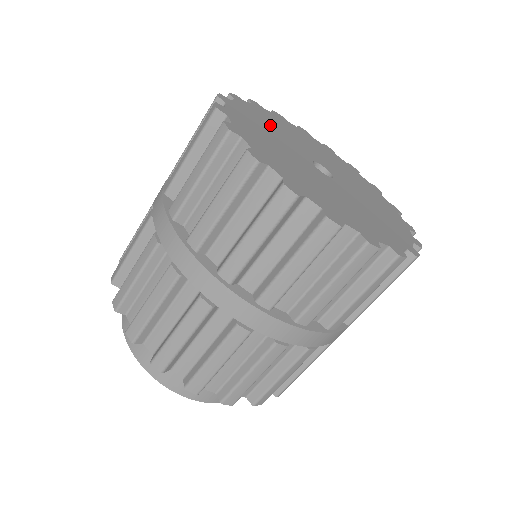
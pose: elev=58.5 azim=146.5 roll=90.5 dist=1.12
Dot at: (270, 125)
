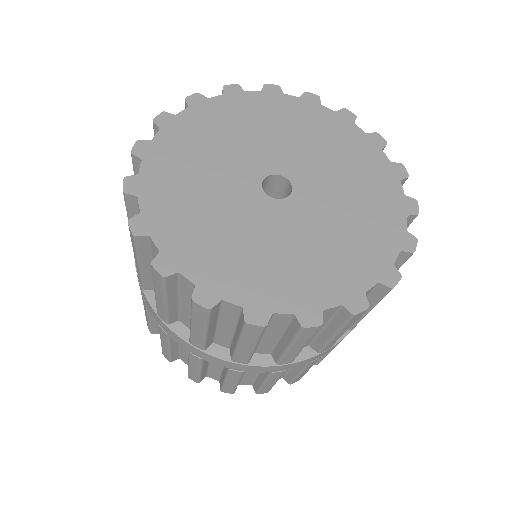
Dot at: (250, 125)
